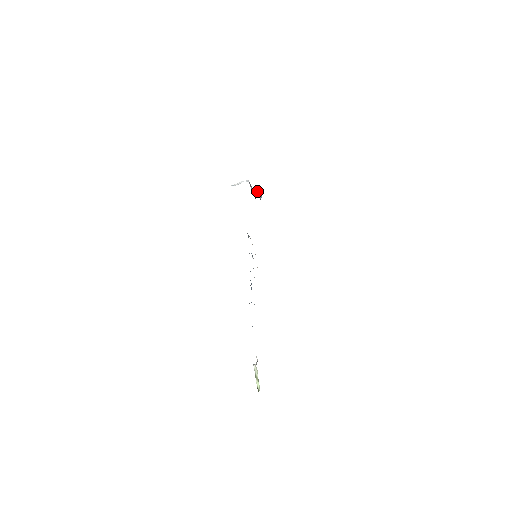
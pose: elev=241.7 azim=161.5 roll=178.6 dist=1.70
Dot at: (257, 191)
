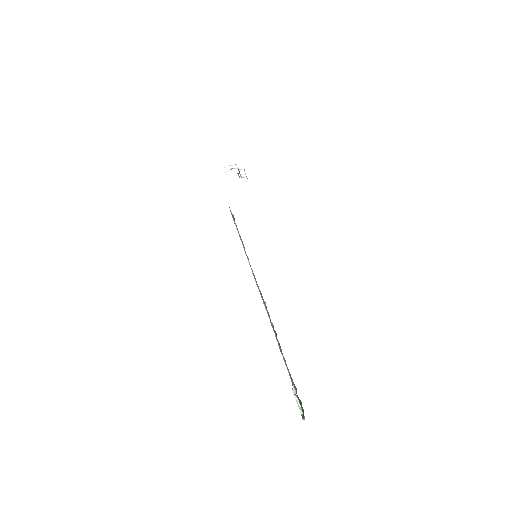
Dot at: (242, 171)
